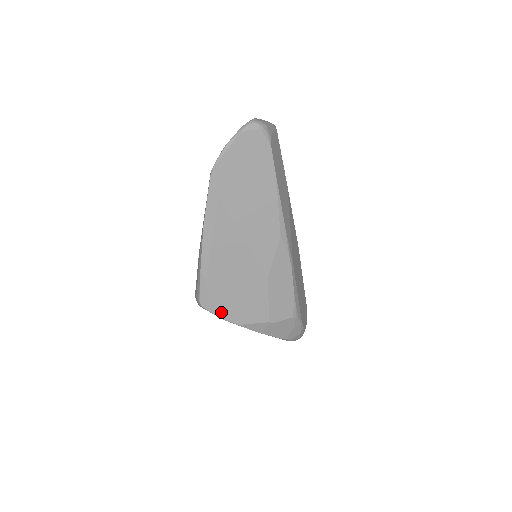
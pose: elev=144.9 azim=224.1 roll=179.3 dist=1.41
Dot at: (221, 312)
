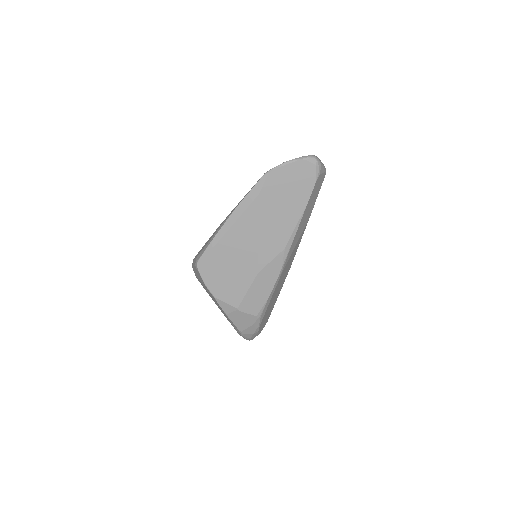
Dot at: (208, 279)
